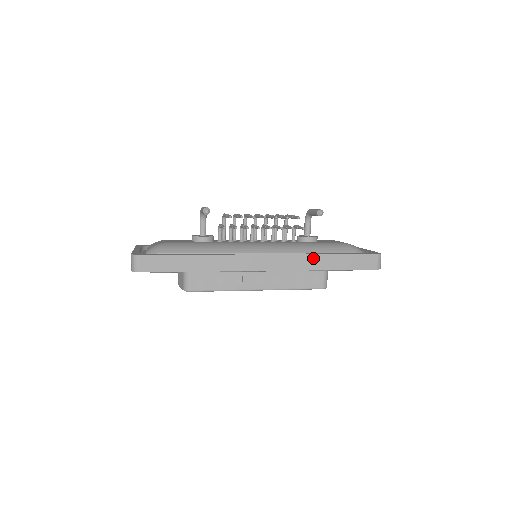
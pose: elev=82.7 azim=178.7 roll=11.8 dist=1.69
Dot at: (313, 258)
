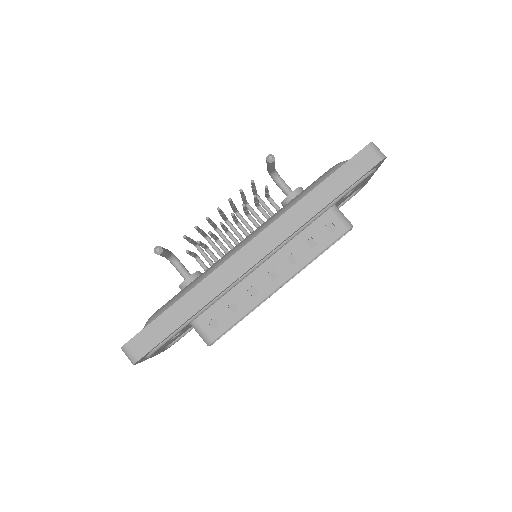
Dot at: (300, 206)
